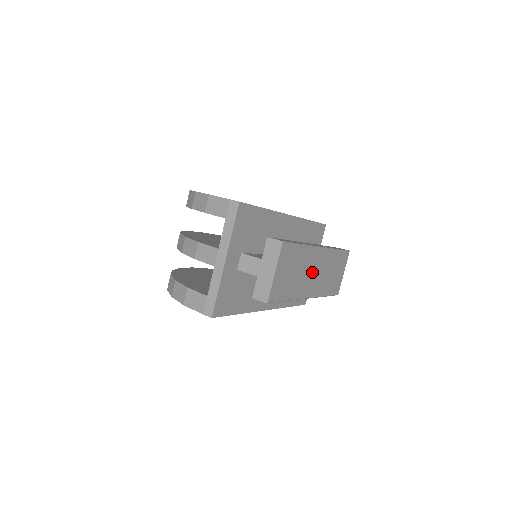
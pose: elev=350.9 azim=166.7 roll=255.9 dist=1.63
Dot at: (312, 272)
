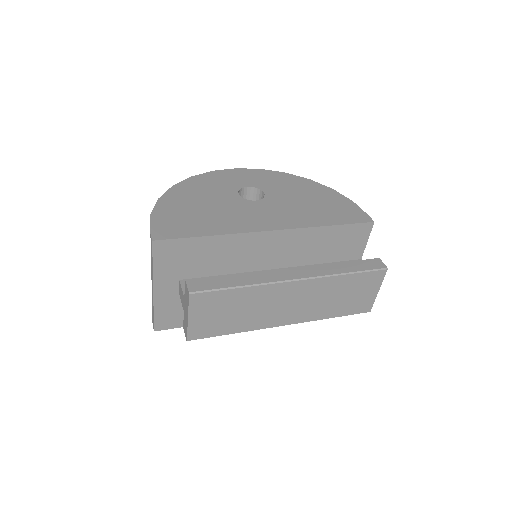
Dot at: (282, 304)
